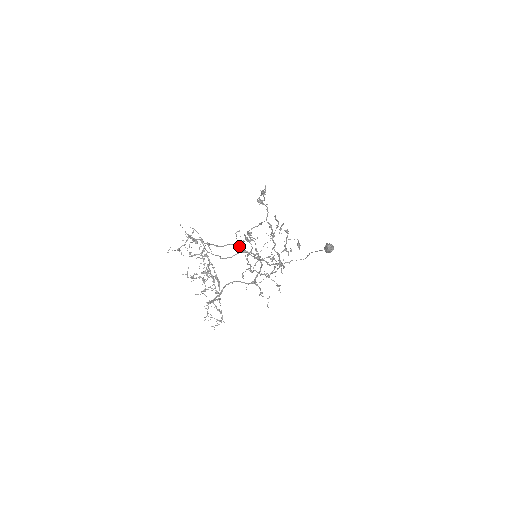
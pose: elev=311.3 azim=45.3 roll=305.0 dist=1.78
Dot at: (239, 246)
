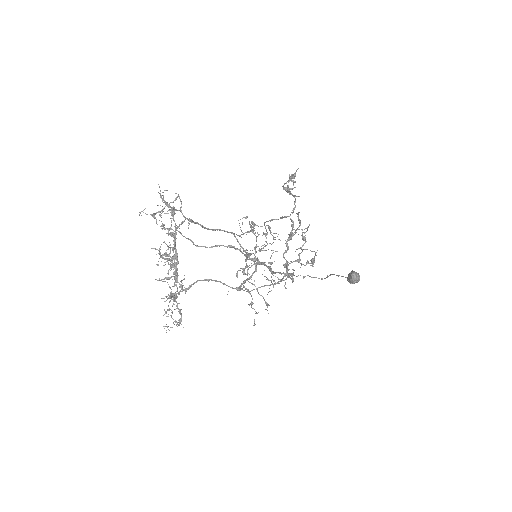
Dot at: (235, 236)
